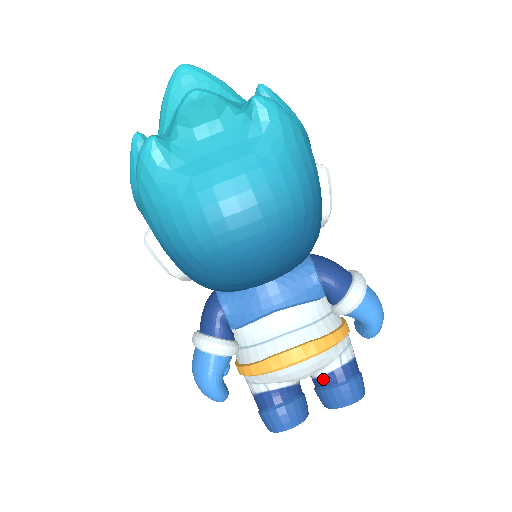
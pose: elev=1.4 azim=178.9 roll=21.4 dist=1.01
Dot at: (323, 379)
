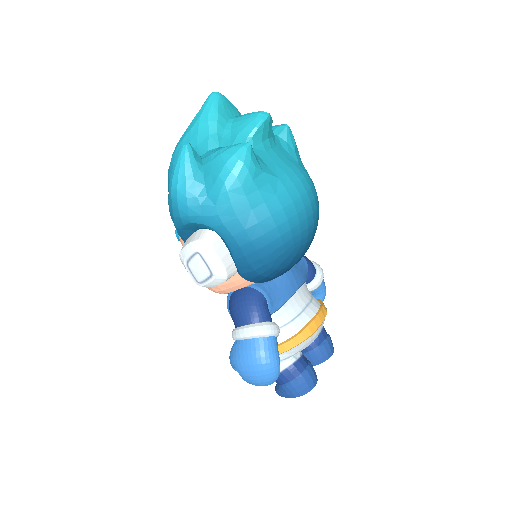
Dot at: (316, 341)
